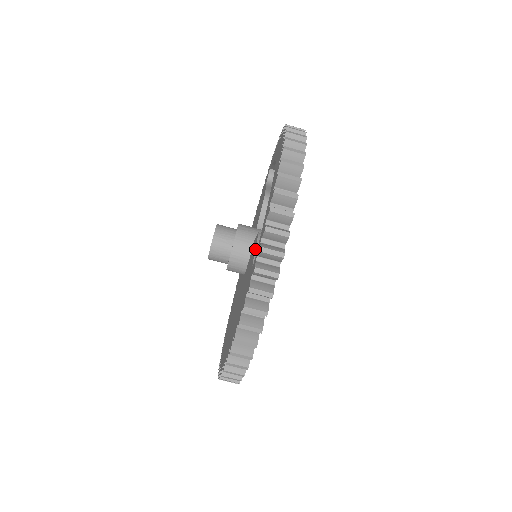
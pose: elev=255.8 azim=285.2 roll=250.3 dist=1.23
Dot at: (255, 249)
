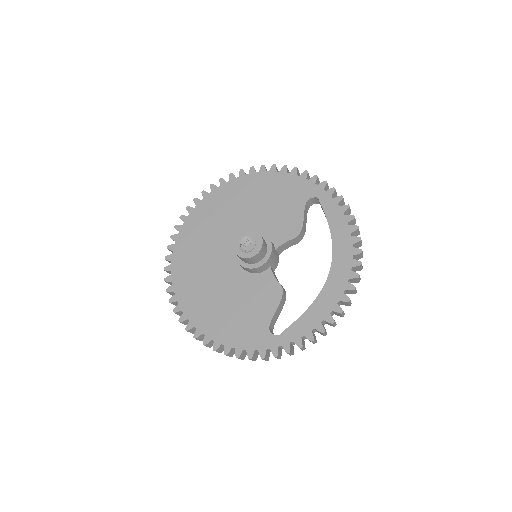
Dot at: (276, 311)
